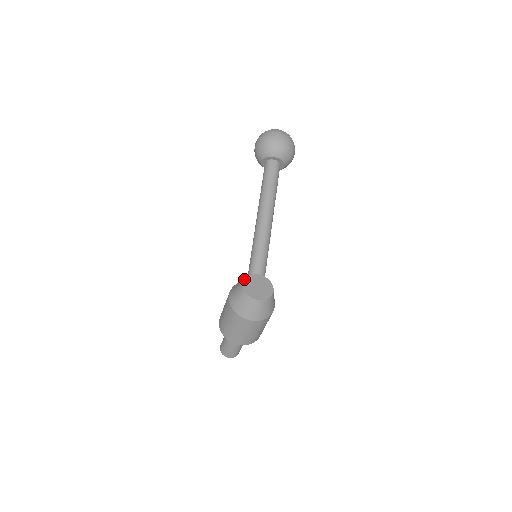
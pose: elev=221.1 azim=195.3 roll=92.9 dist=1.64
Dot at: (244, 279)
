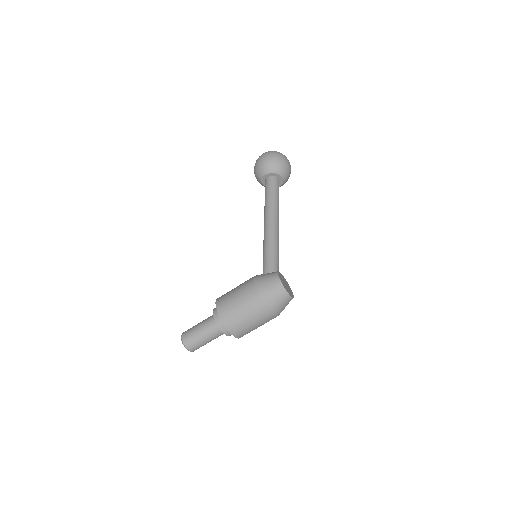
Dot at: (278, 273)
